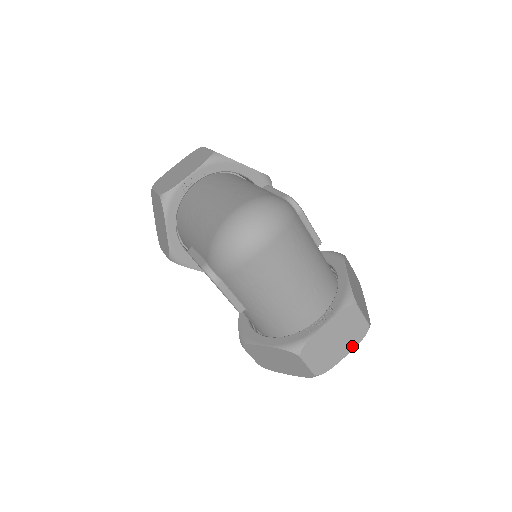
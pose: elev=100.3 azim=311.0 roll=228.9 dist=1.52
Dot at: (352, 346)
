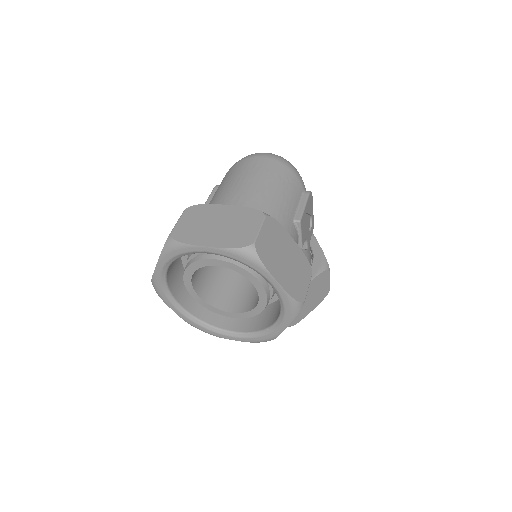
Dot at: (221, 244)
